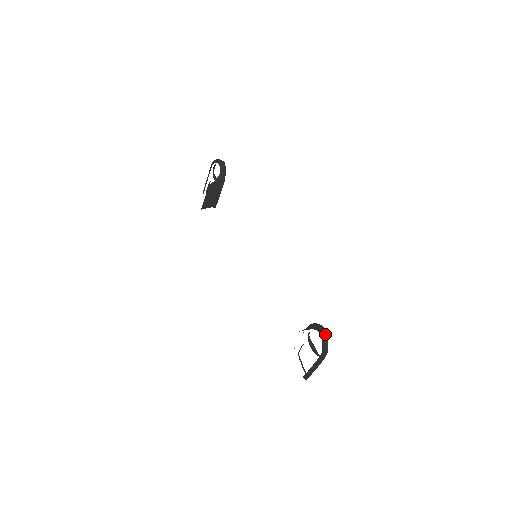
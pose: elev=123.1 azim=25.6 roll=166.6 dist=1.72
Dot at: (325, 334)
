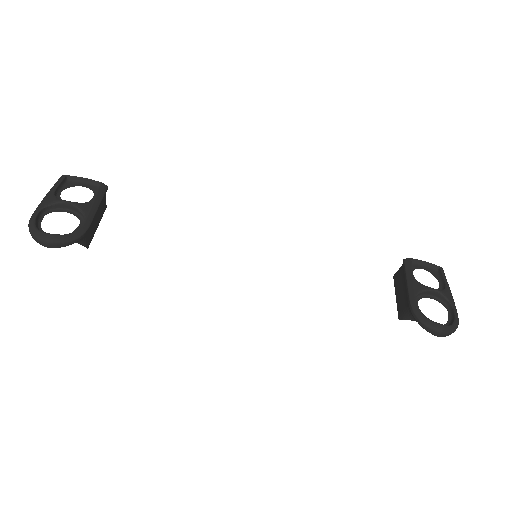
Dot at: (444, 336)
